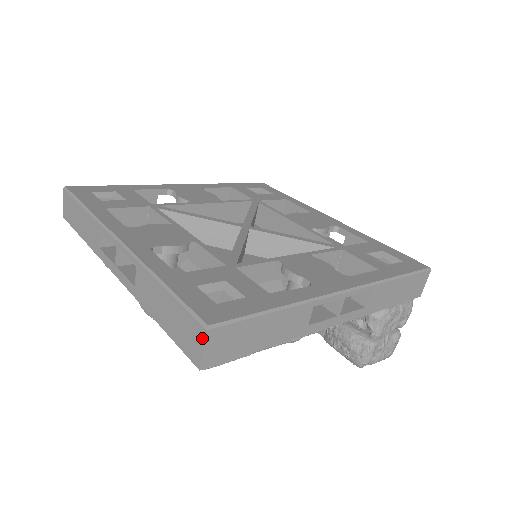
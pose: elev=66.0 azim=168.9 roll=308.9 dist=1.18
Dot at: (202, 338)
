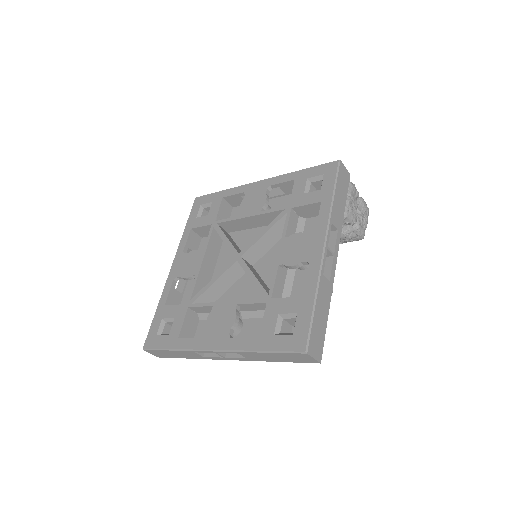
Dot at: (308, 356)
